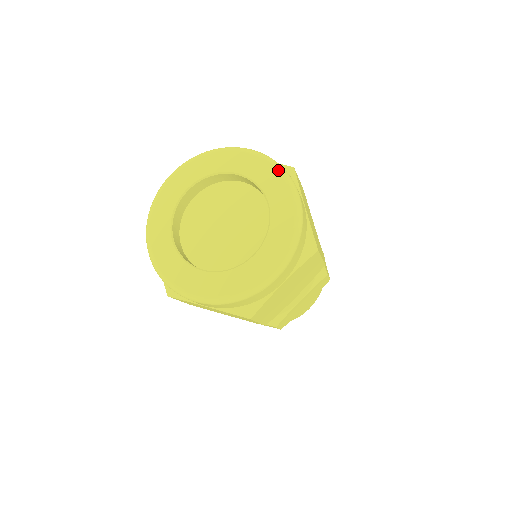
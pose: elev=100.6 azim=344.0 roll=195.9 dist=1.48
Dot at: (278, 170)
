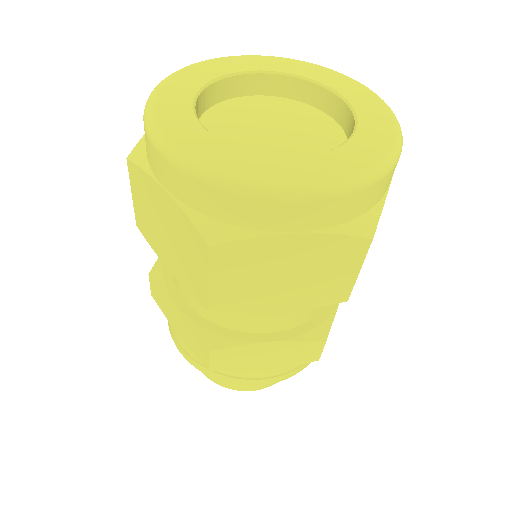
Dot at: (392, 115)
